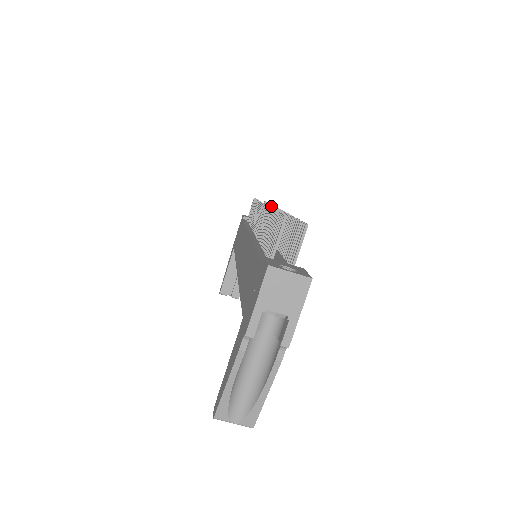
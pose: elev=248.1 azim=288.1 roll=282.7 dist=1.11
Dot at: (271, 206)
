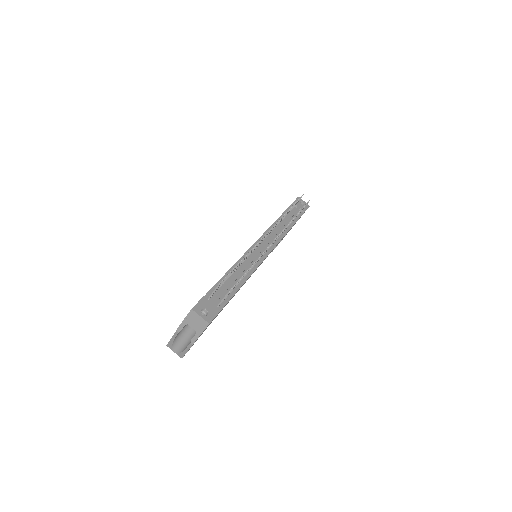
Dot at: (291, 221)
